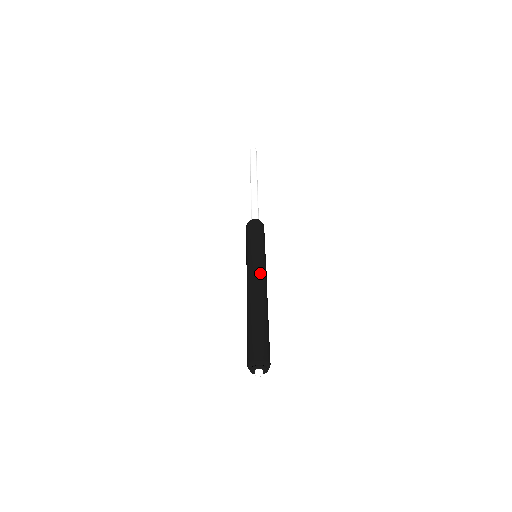
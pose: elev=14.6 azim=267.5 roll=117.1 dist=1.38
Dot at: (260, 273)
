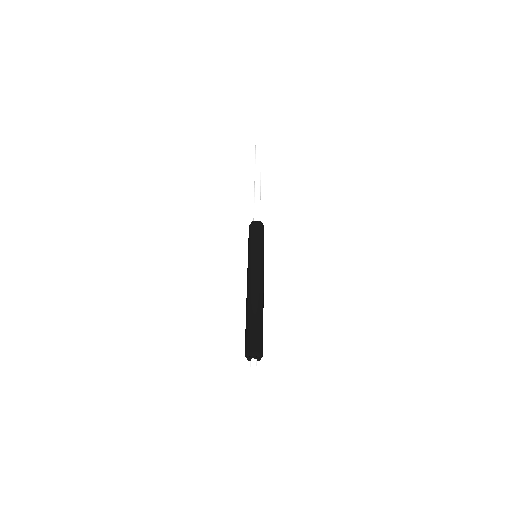
Dot at: (258, 274)
